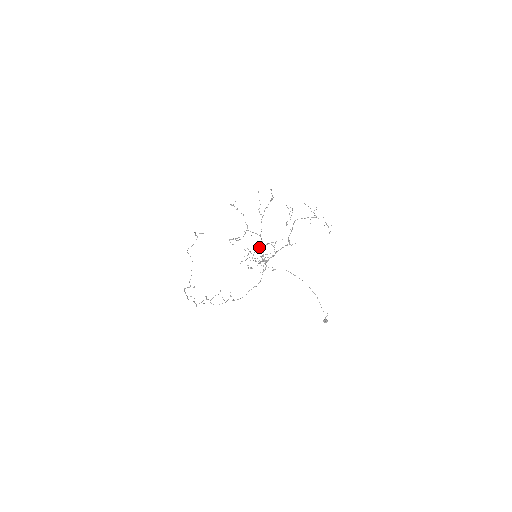
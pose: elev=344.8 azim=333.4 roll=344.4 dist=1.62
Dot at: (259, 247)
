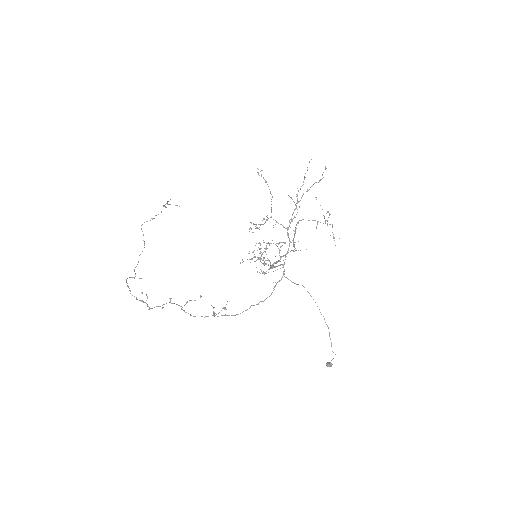
Dot at: occluded
